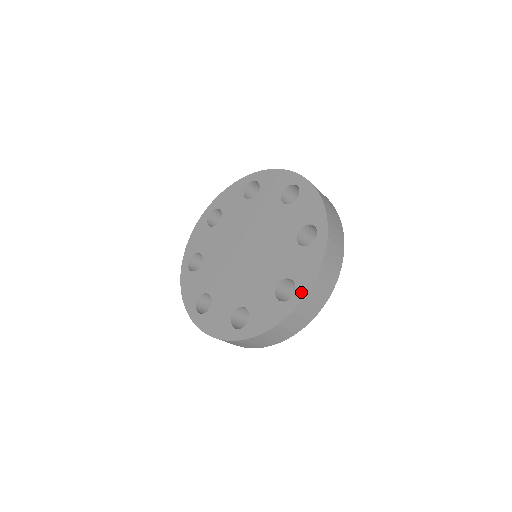
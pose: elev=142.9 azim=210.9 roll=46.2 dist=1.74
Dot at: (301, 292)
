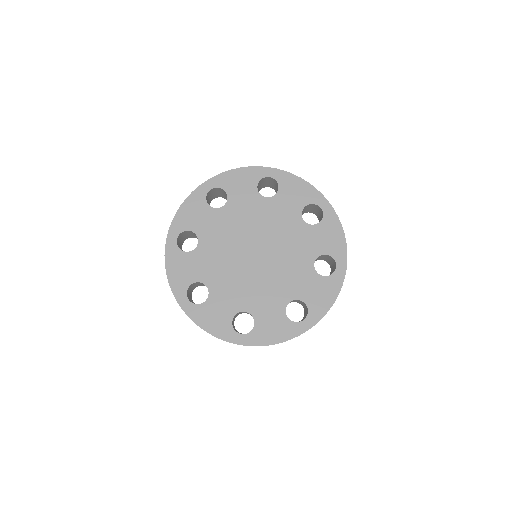
Dot at: (342, 259)
